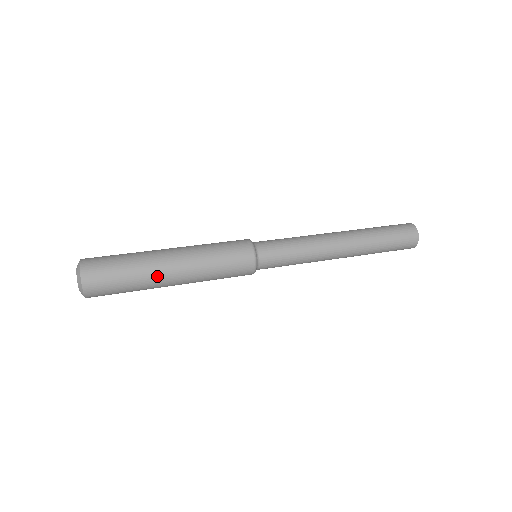
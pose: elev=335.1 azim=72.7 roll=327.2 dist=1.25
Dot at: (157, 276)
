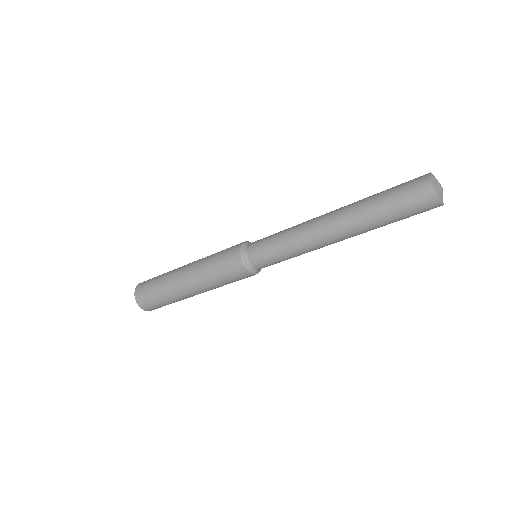
Dot at: (177, 270)
